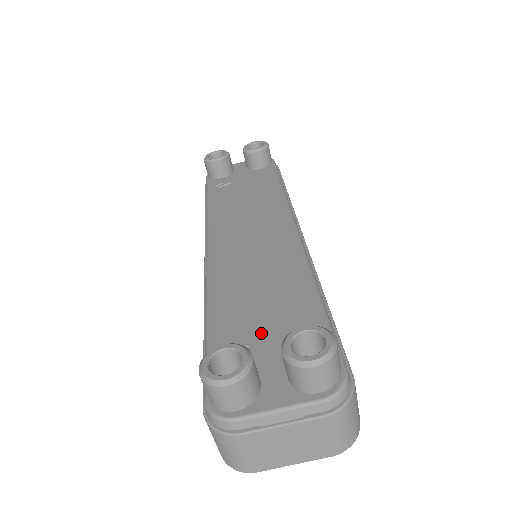
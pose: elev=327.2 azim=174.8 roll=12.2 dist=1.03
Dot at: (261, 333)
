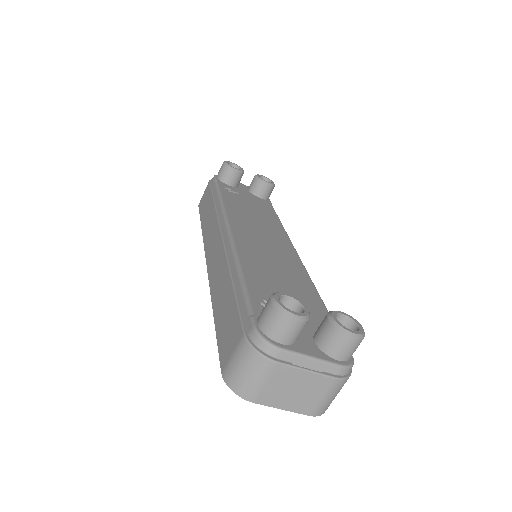
Dot at: occluded
